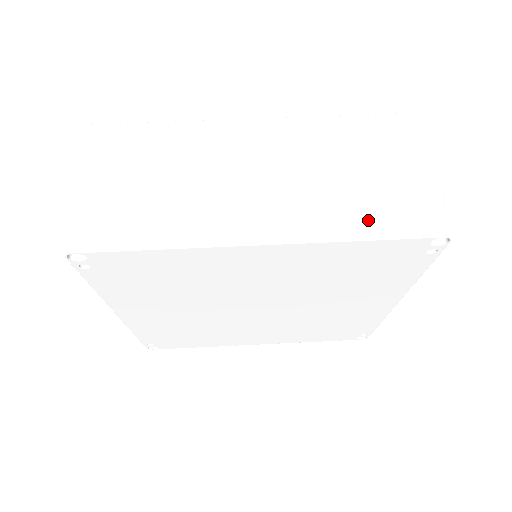
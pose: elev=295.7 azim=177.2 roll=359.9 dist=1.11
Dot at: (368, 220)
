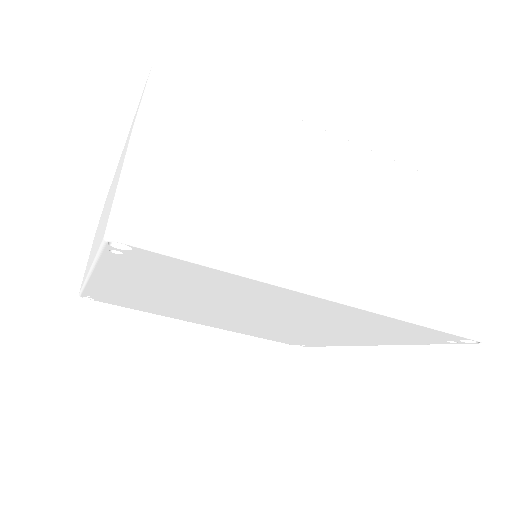
Dot at: (428, 305)
